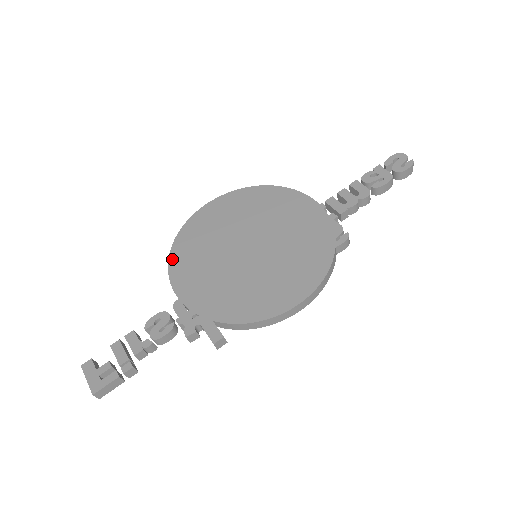
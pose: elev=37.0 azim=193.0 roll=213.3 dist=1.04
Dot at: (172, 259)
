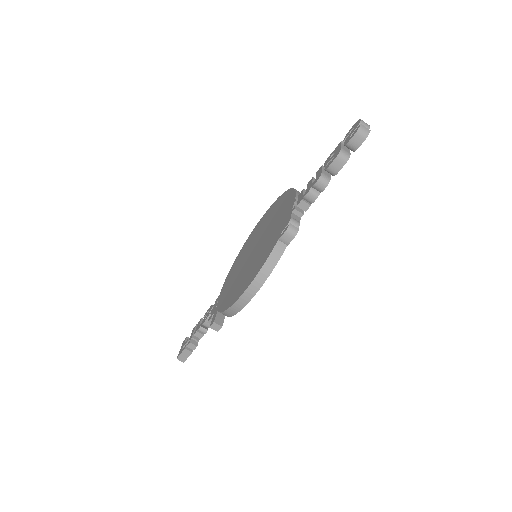
Dot at: (233, 265)
